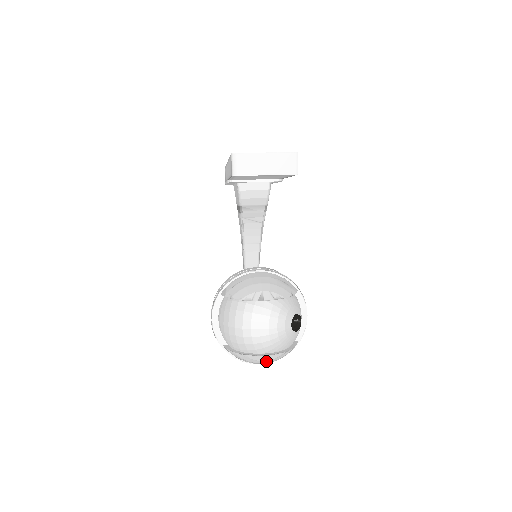
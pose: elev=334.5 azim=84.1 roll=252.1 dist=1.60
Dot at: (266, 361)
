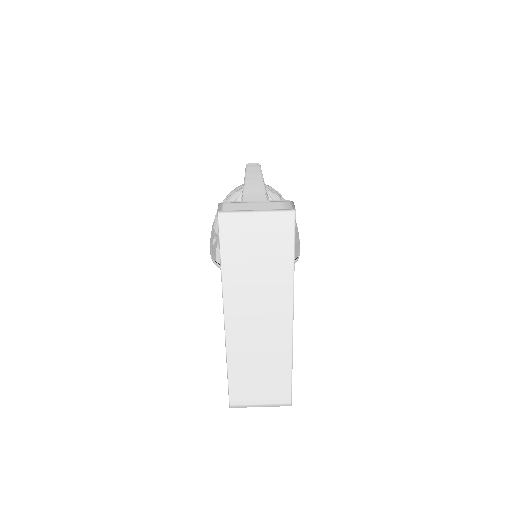
Dot at: occluded
